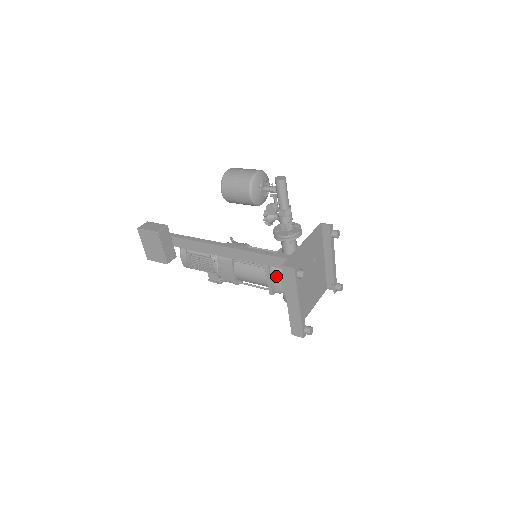
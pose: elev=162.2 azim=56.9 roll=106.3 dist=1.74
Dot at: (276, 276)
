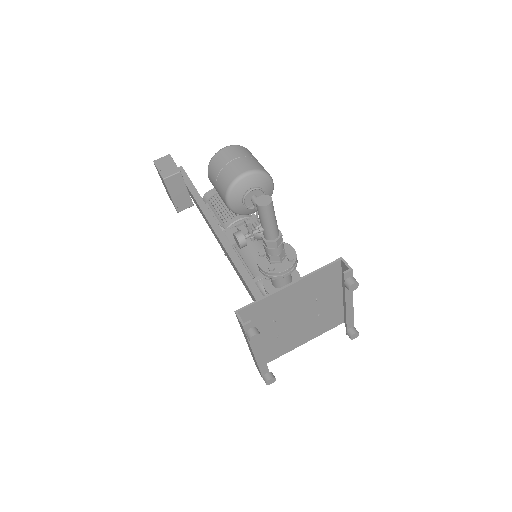
Dot at: occluded
